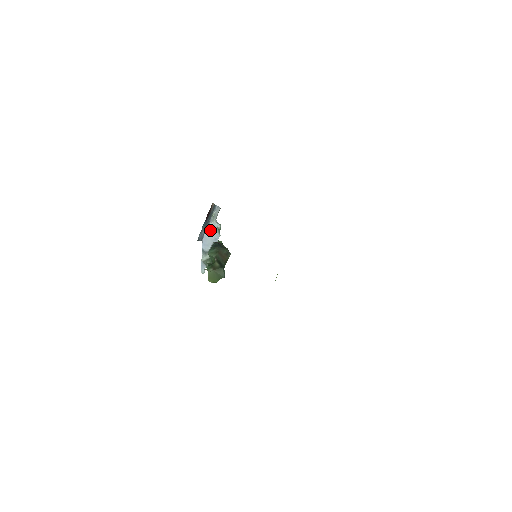
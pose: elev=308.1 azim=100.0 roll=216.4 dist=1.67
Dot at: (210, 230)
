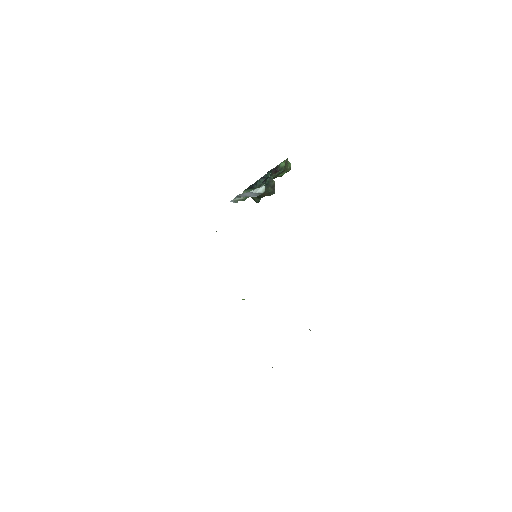
Dot at: (249, 193)
